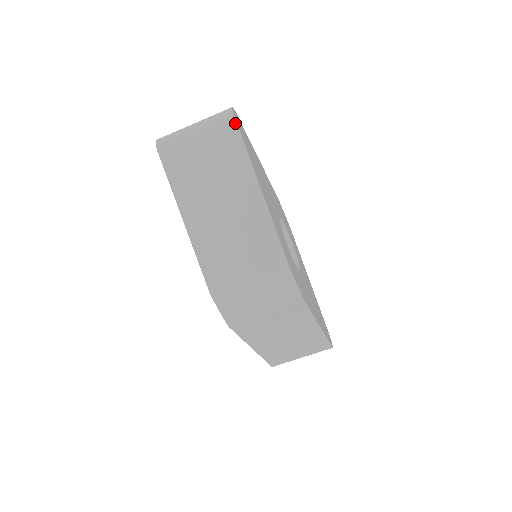
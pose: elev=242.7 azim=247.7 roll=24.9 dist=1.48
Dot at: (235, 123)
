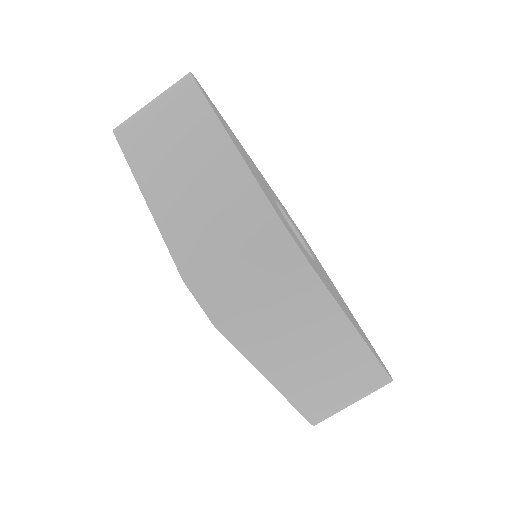
Dot at: (193, 81)
